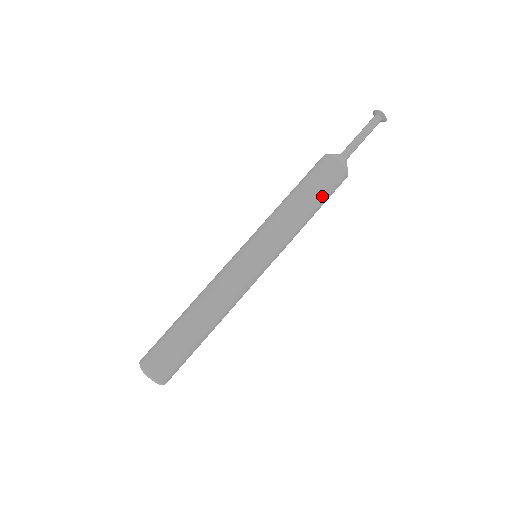
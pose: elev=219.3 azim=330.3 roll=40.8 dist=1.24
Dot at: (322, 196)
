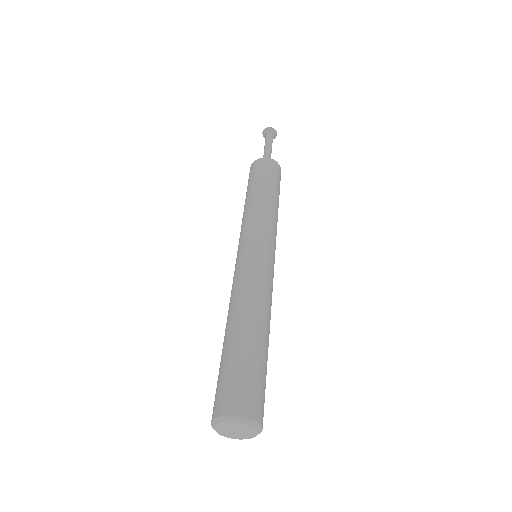
Dot at: (278, 188)
